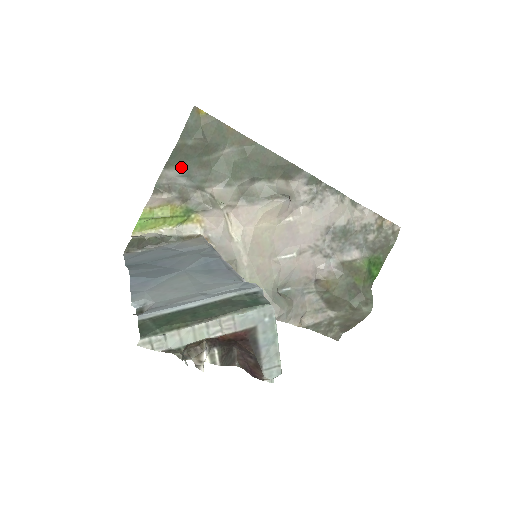
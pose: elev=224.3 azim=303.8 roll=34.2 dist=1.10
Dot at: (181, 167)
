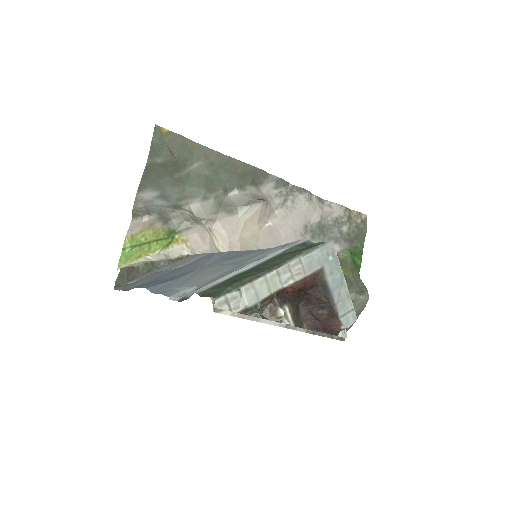
Dot at: (154, 188)
